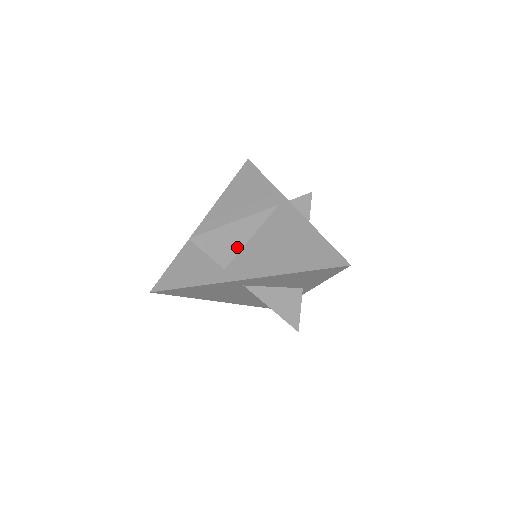
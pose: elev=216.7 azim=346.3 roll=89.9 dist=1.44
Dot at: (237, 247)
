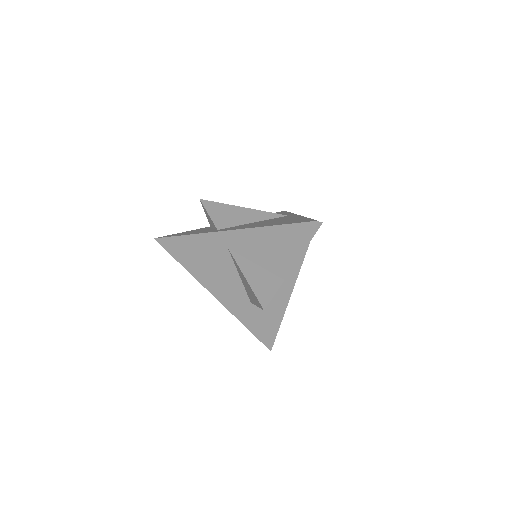
Dot at: (236, 222)
